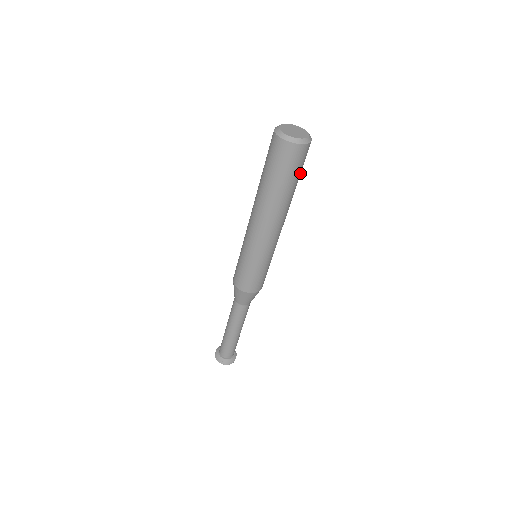
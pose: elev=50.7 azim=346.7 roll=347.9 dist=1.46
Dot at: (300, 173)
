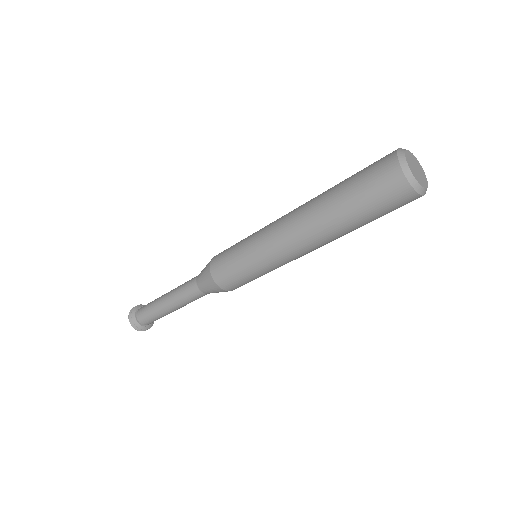
Dot at: occluded
